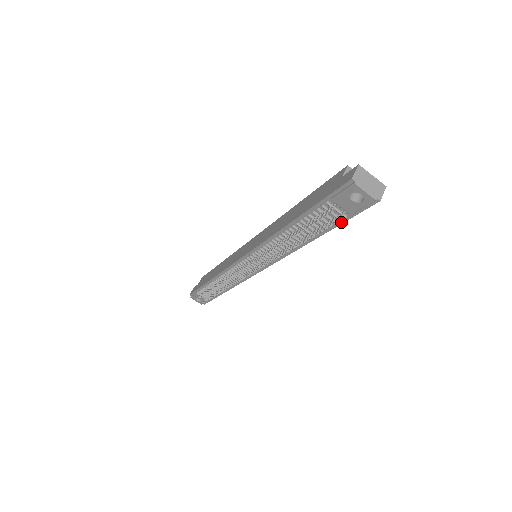
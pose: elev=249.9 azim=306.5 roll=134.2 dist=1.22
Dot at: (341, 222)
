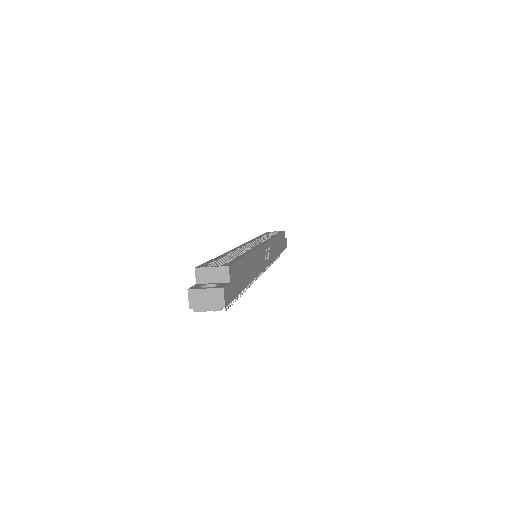
Dot at: (237, 294)
